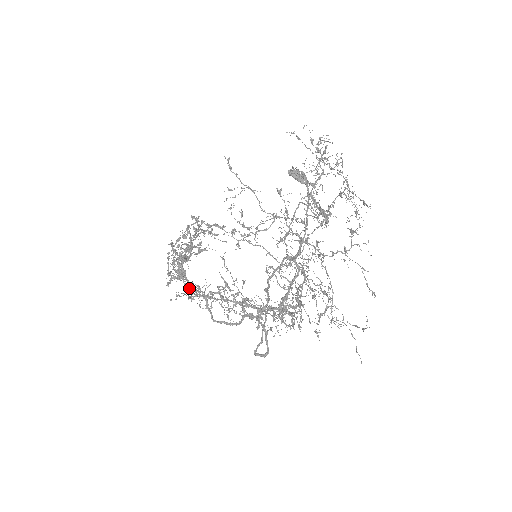
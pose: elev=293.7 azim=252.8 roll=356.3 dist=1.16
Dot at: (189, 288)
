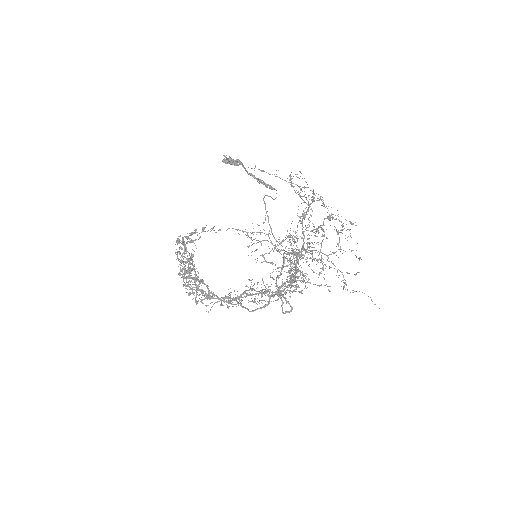
Dot at: occluded
